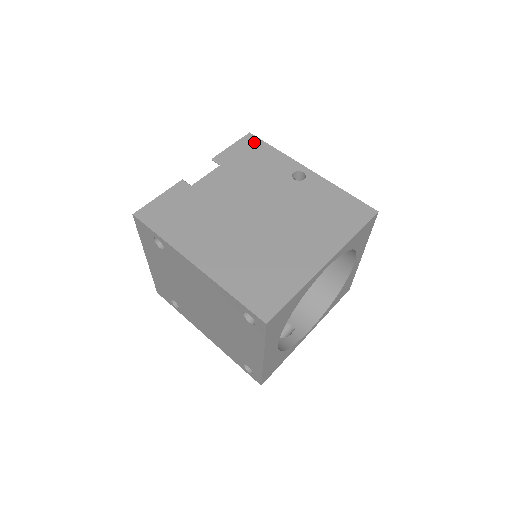
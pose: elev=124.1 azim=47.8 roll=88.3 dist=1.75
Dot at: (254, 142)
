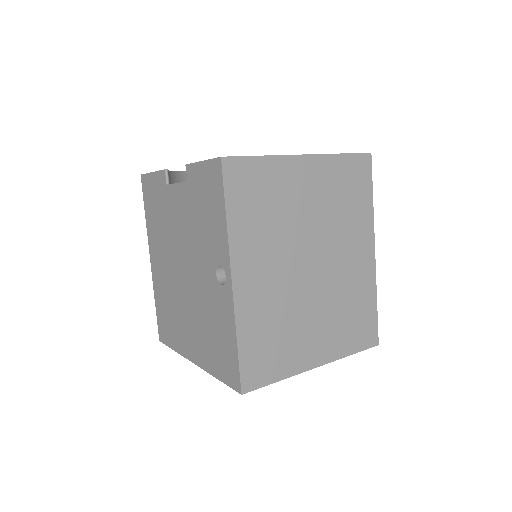
Dot at: (216, 180)
